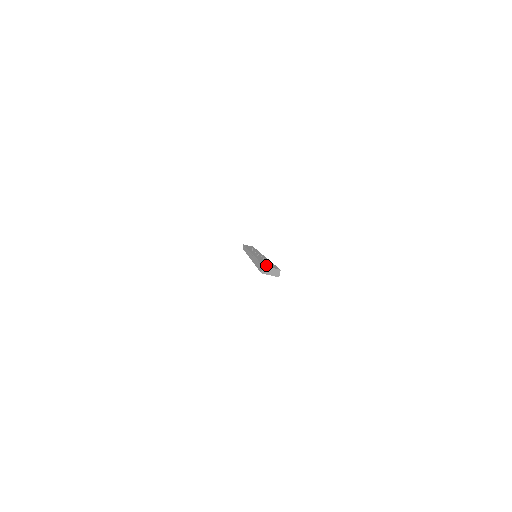
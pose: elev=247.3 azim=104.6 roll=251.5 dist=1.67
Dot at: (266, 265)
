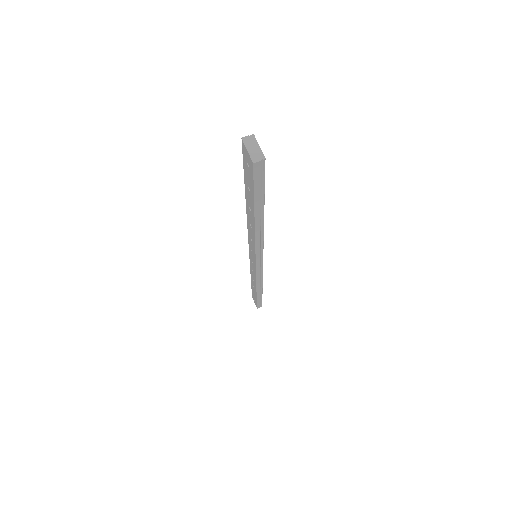
Dot at: occluded
